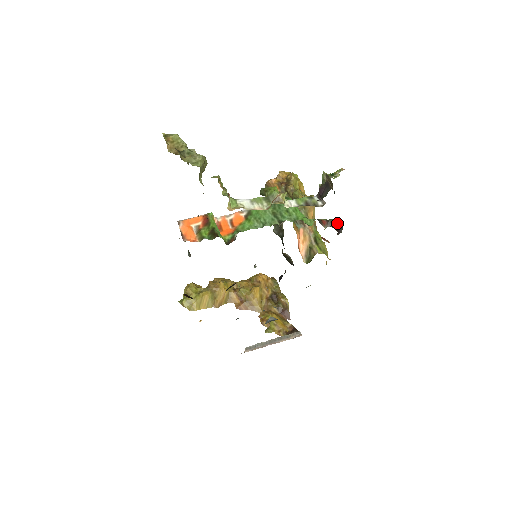
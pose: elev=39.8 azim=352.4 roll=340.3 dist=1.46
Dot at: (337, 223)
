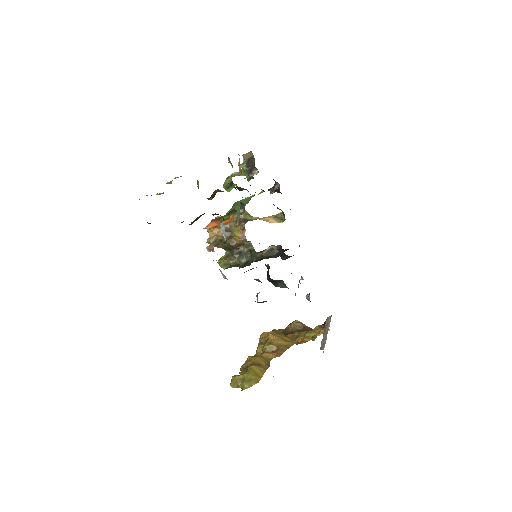
Dot at: (271, 188)
